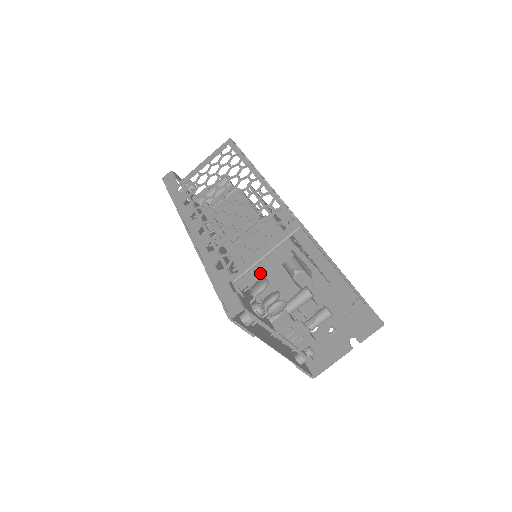
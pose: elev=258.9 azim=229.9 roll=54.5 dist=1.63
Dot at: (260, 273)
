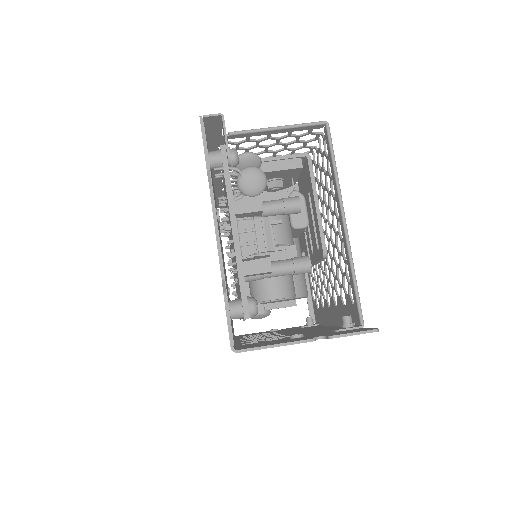
Dot at: occluded
